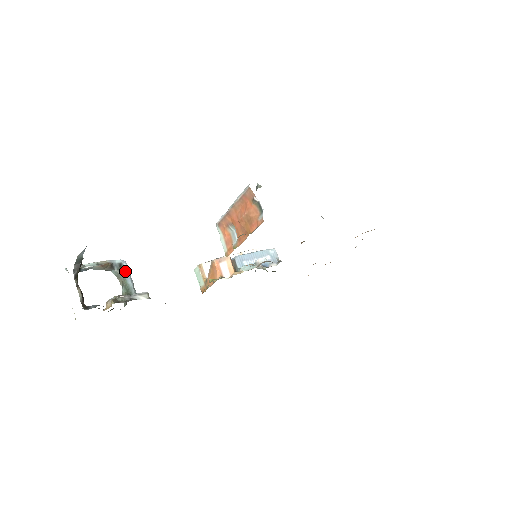
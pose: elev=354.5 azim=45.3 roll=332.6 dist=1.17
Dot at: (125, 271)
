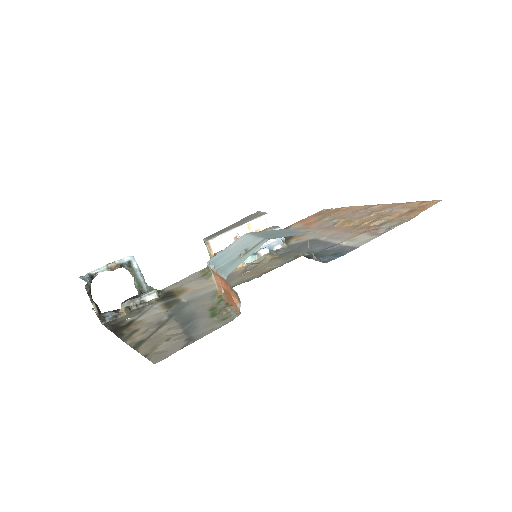
Dot at: (134, 267)
